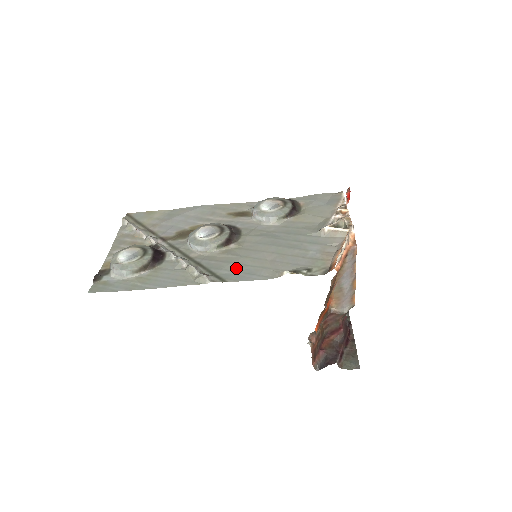
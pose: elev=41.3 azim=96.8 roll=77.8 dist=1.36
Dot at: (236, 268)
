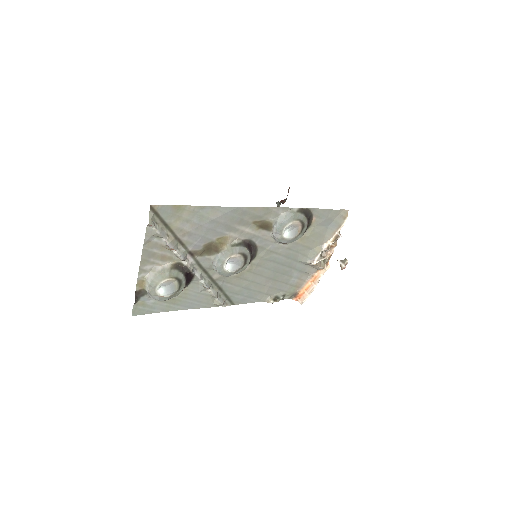
Dot at: (243, 293)
